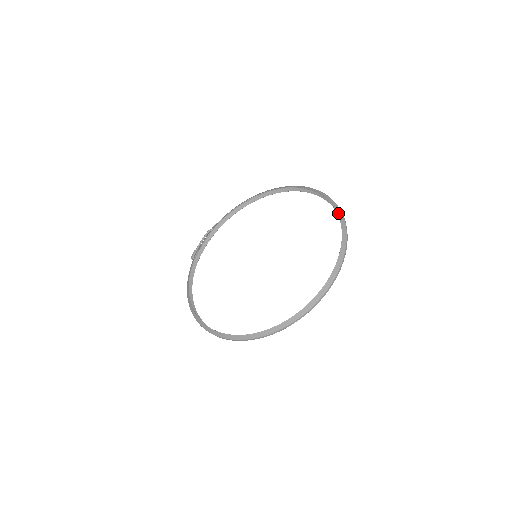
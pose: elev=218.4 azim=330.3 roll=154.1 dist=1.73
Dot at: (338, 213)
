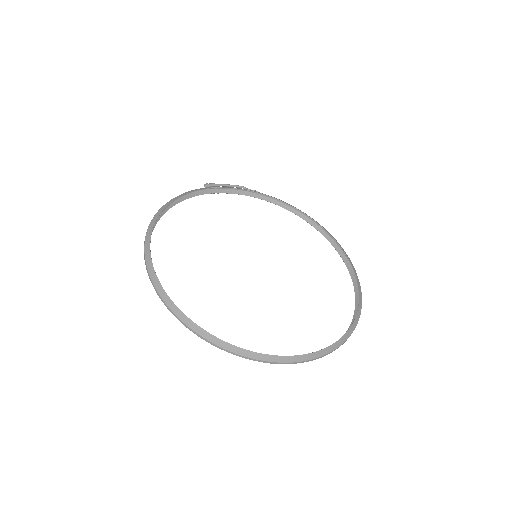
Dot at: (356, 318)
